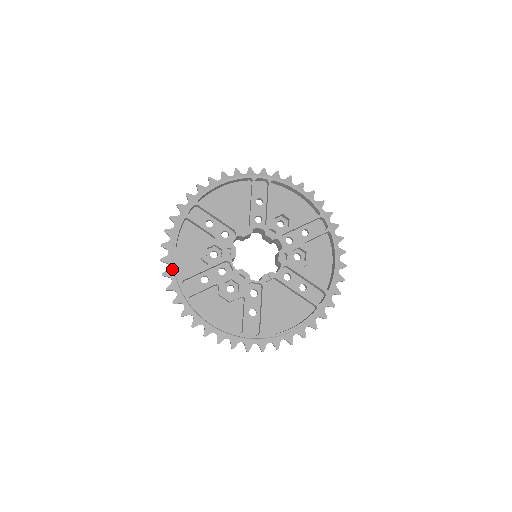
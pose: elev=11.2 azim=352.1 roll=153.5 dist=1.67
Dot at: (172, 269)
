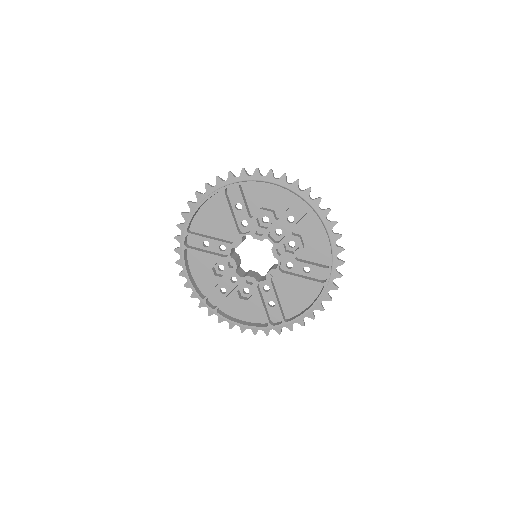
Dot at: occluded
